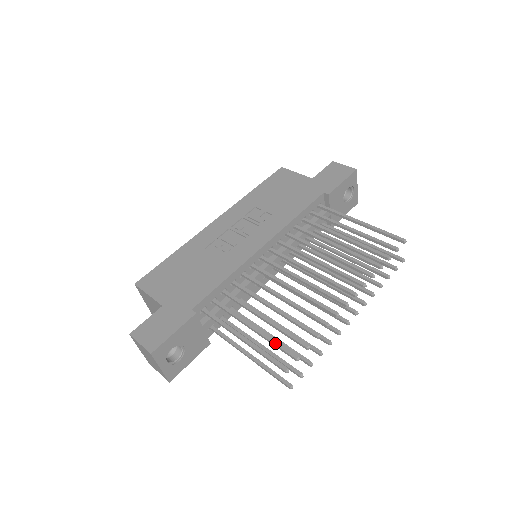
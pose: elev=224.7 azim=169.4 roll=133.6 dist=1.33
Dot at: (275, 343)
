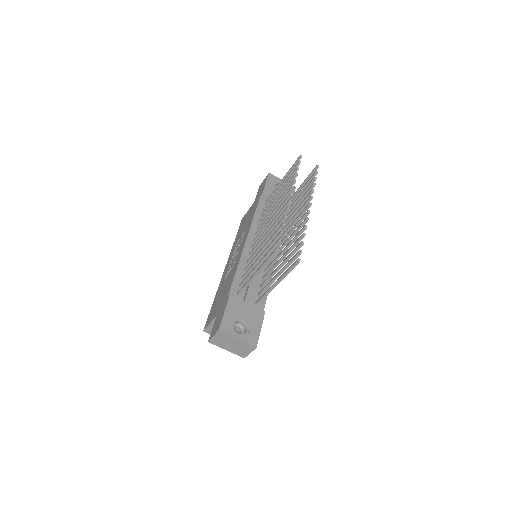
Dot at: (268, 252)
